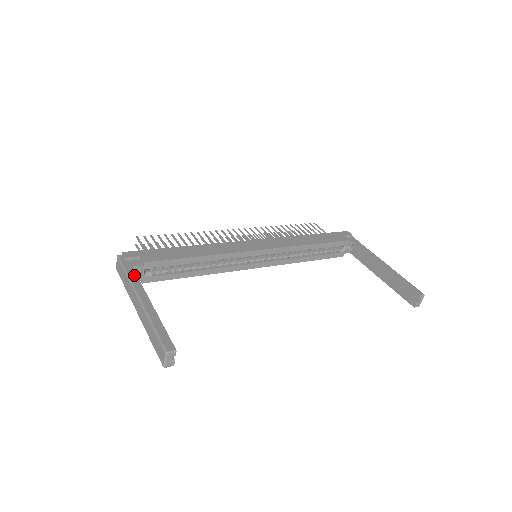
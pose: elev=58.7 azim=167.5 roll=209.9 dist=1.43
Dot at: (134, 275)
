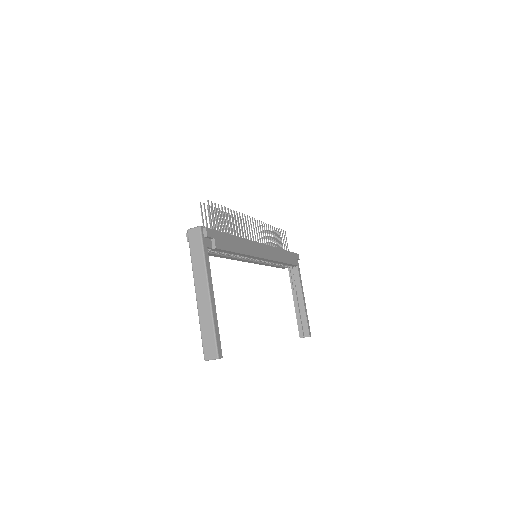
Dot at: (208, 260)
